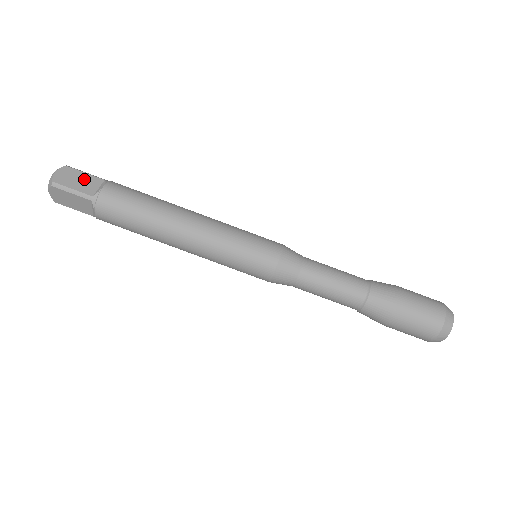
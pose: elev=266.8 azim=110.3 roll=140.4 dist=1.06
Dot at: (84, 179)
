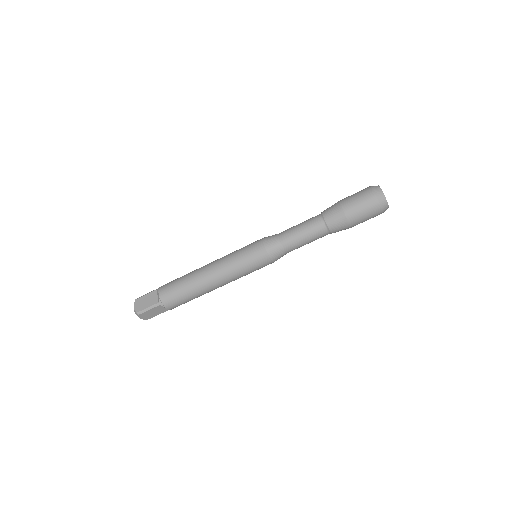
Dot at: (148, 298)
